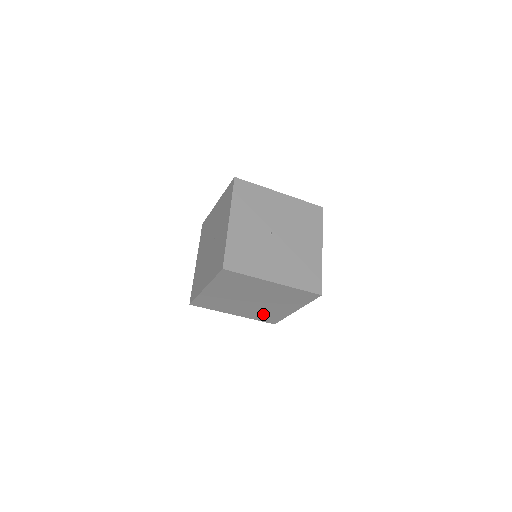
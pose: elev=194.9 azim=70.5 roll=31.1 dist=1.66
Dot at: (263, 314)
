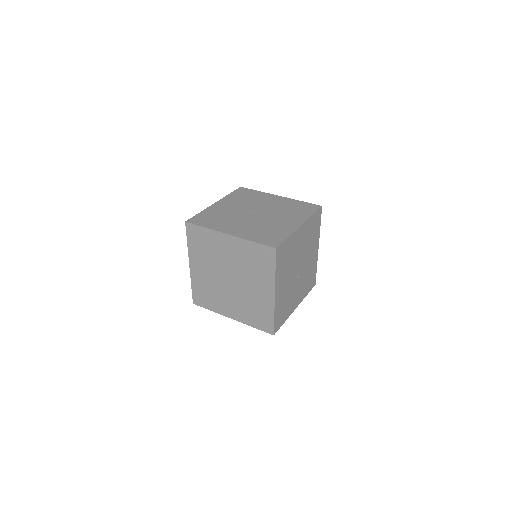
Dot at: (253, 311)
